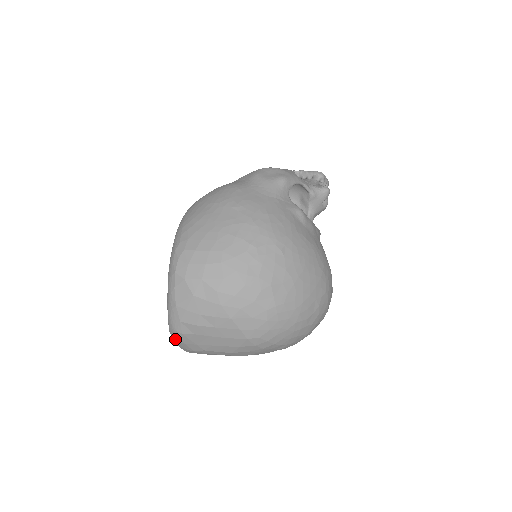
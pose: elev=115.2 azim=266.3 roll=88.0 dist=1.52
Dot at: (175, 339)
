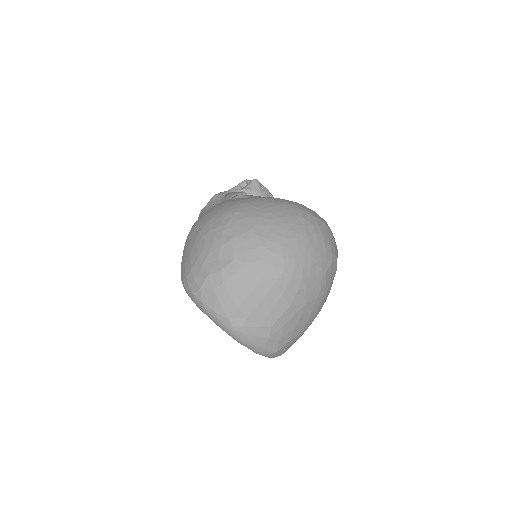
Dot at: (247, 342)
